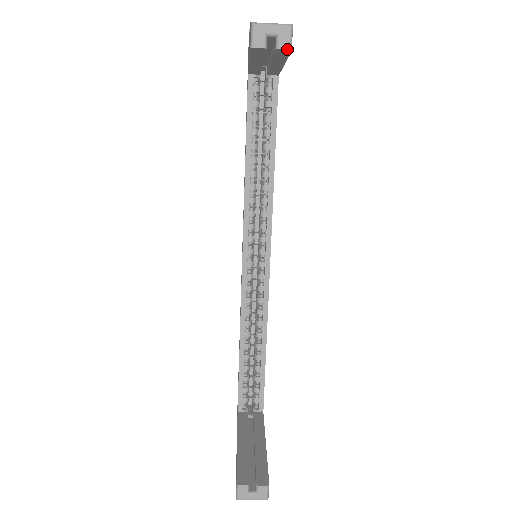
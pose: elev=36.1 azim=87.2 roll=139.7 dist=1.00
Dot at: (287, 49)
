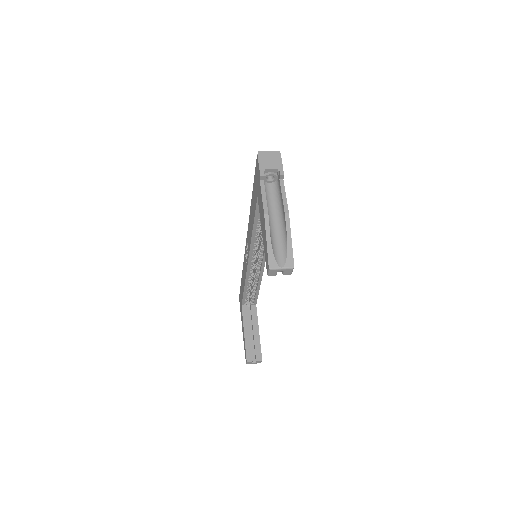
Dot at: occluded
